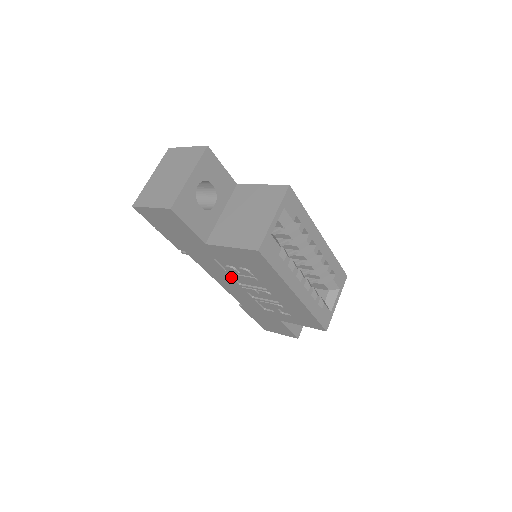
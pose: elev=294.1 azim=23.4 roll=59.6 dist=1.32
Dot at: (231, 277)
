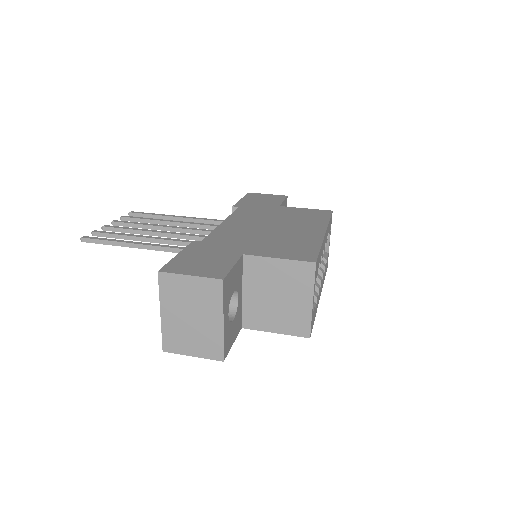
Dot at: occluded
